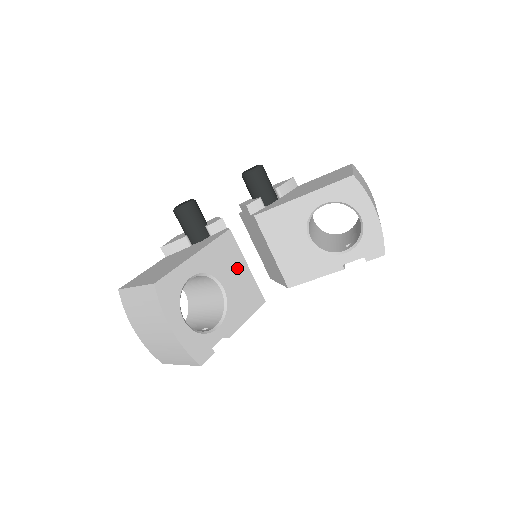
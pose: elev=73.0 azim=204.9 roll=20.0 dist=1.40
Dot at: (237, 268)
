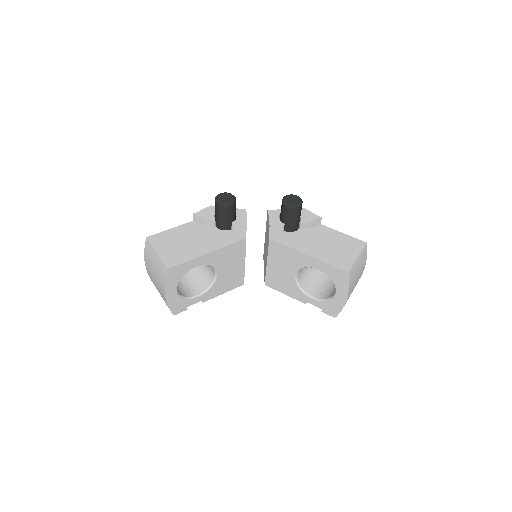
Dot at: (236, 263)
